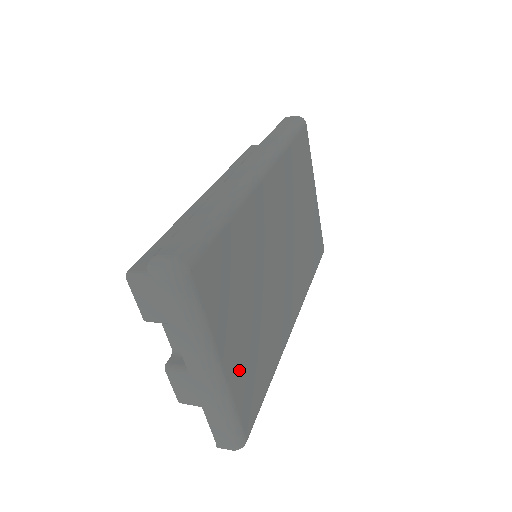
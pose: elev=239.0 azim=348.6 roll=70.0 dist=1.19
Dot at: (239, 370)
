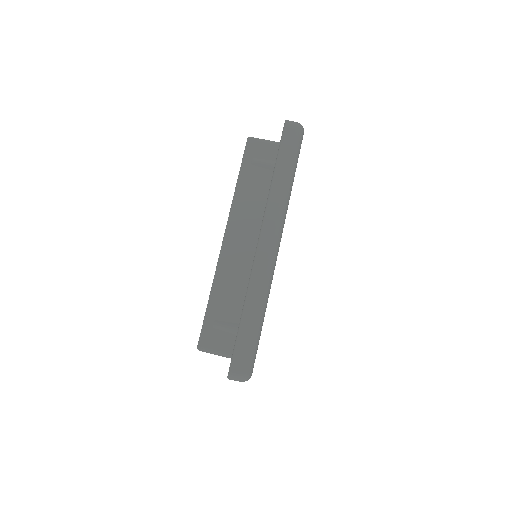
Dot at: occluded
